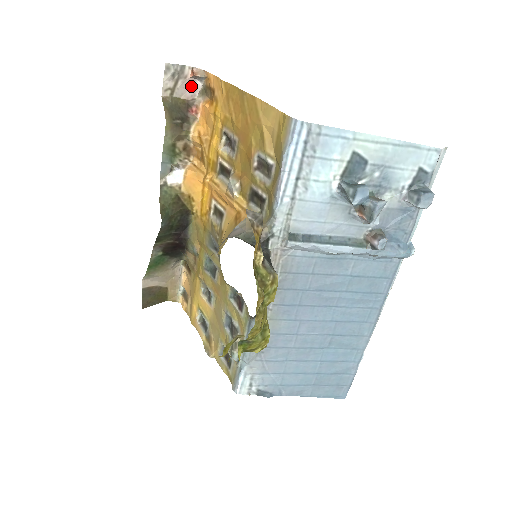
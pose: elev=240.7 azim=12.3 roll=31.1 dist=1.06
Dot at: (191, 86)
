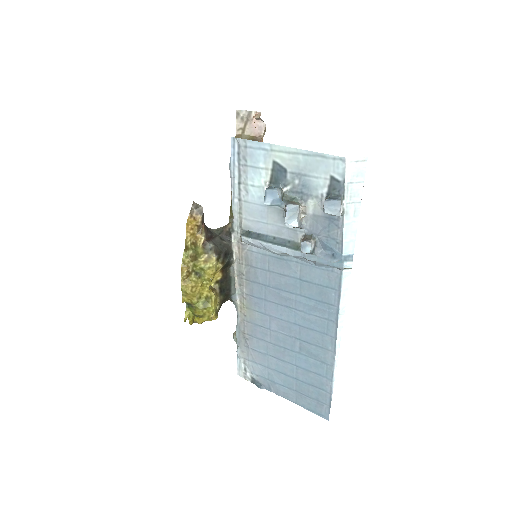
Dot at: (258, 126)
